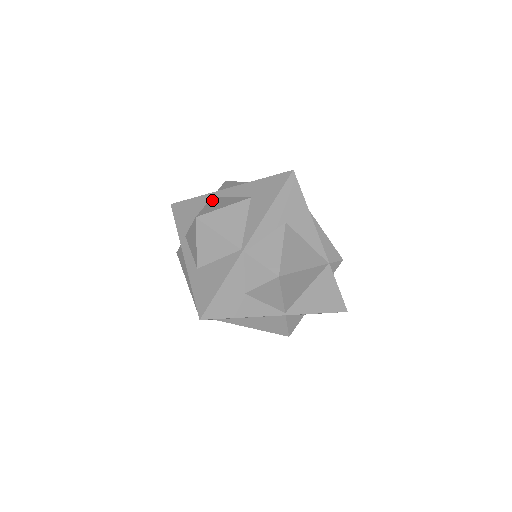
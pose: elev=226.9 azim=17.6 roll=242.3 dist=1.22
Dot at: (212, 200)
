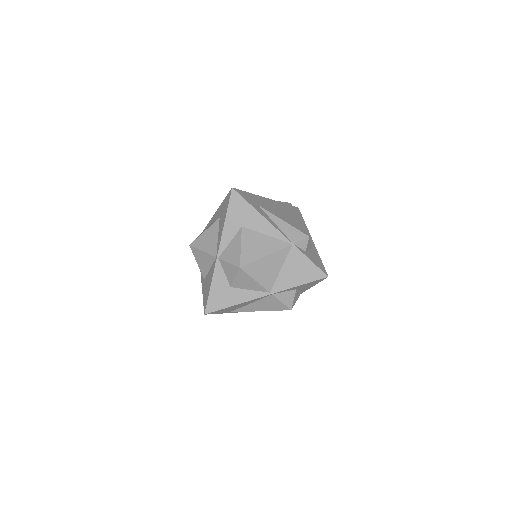
Dot at: occluded
